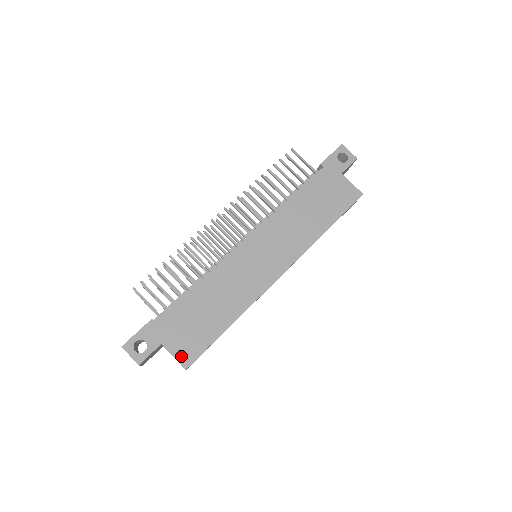
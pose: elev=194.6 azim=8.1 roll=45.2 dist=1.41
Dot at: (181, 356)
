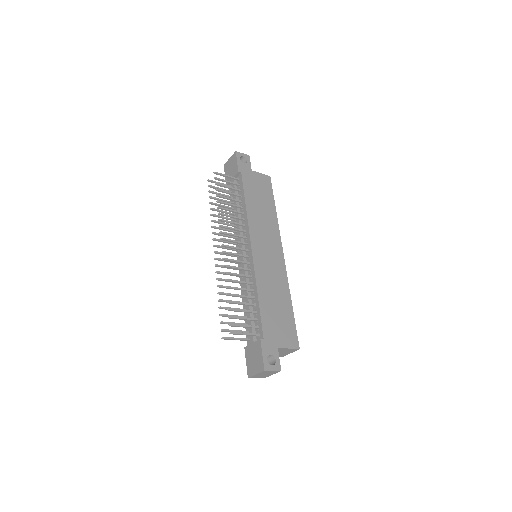
Dot at: (291, 344)
